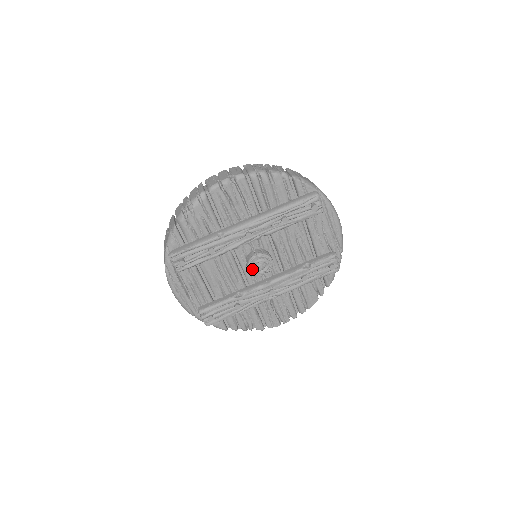
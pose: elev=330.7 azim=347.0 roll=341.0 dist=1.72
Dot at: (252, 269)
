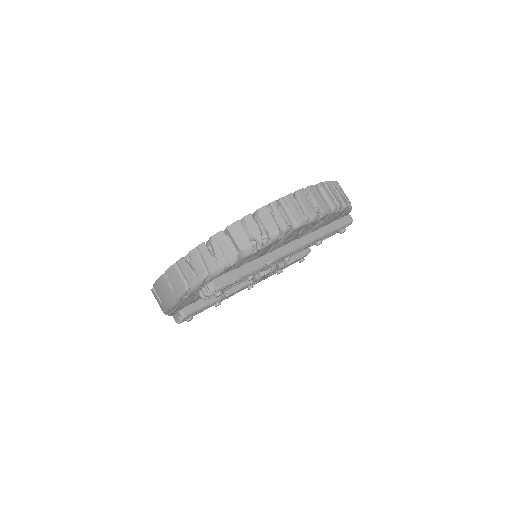
Dot at: (259, 279)
